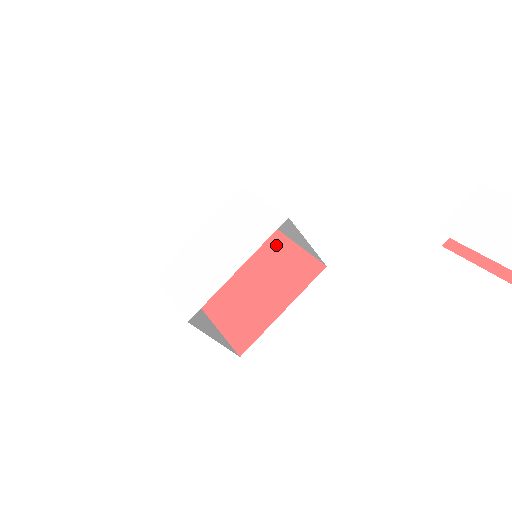
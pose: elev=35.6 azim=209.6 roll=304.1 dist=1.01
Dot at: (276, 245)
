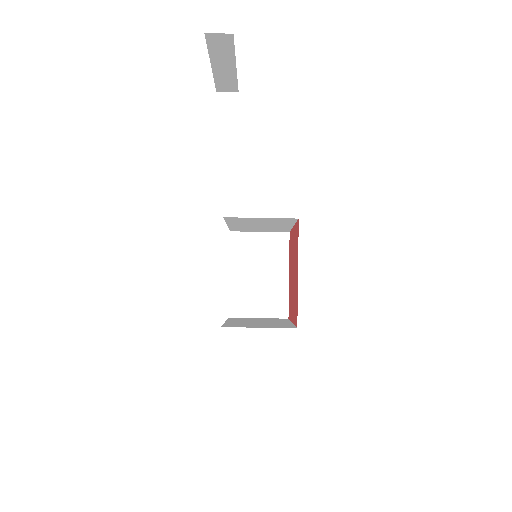
Dot at: (293, 238)
